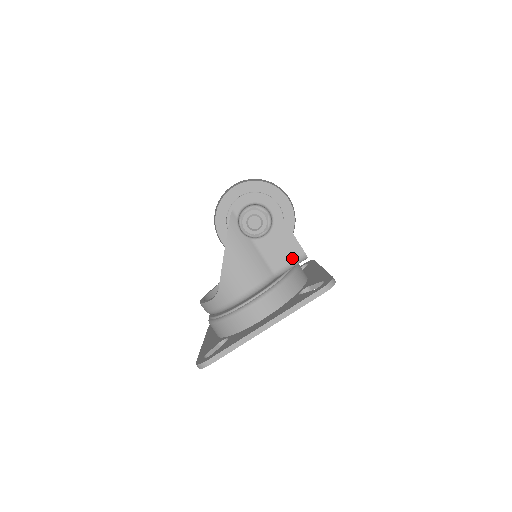
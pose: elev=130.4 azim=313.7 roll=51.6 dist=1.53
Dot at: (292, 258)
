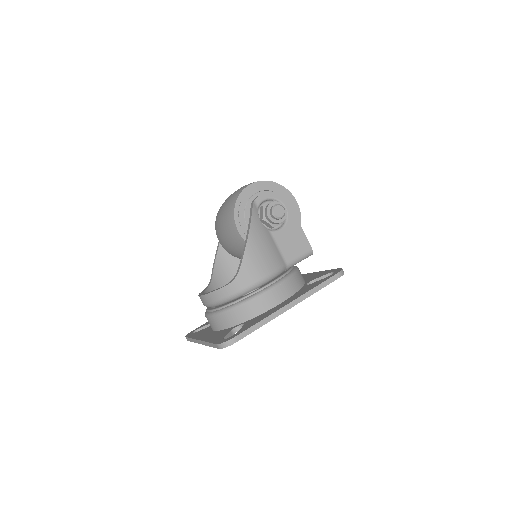
Dot at: (301, 252)
